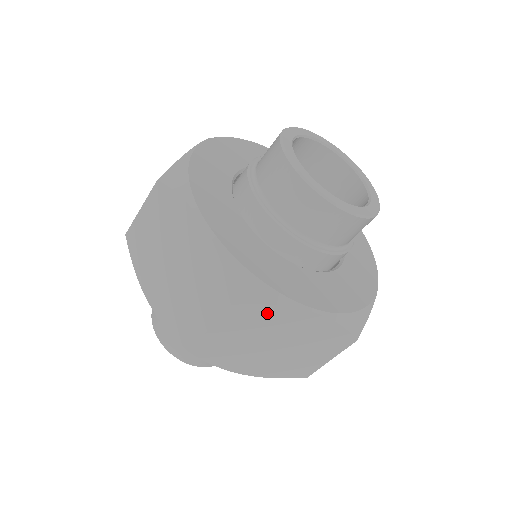
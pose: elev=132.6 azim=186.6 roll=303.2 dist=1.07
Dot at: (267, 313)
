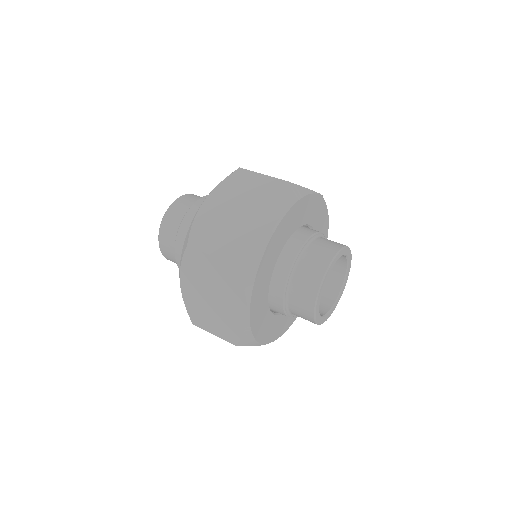
Dot at: (236, 287)
